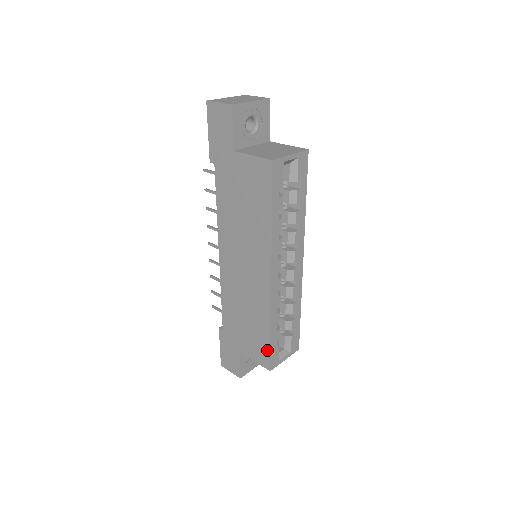
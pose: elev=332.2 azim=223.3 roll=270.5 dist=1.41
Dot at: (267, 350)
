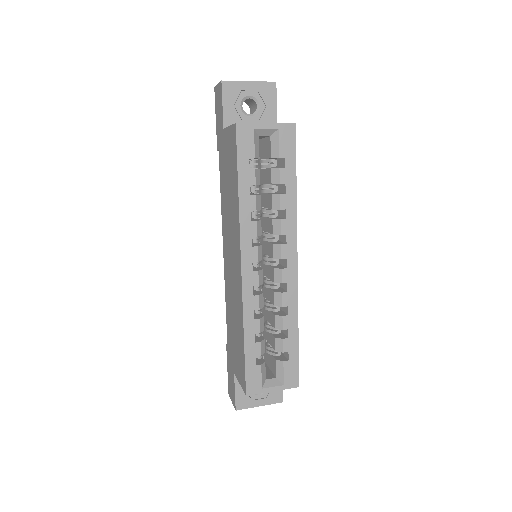
Dot at: (243, 365)
